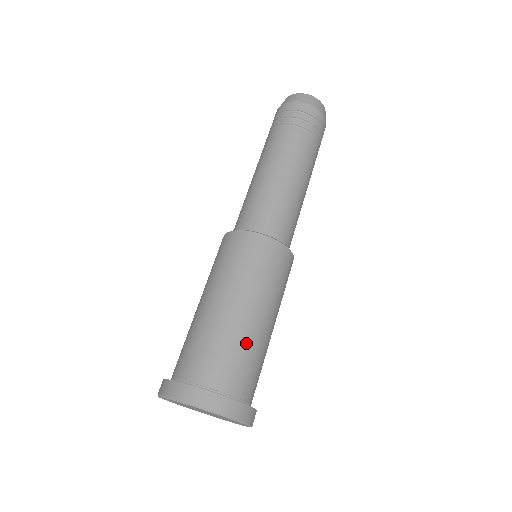
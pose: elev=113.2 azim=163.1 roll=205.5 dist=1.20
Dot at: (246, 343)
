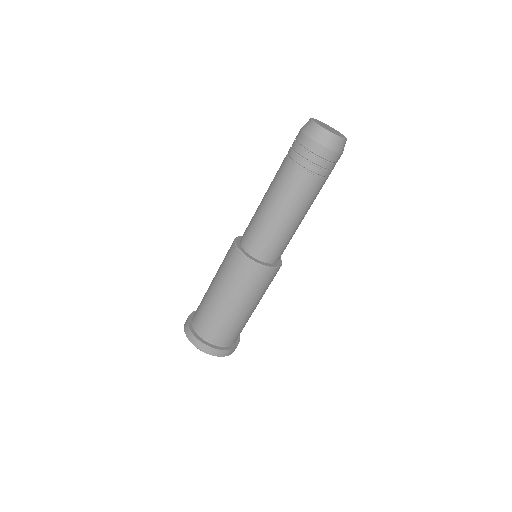
Dot at: (232, 323)
